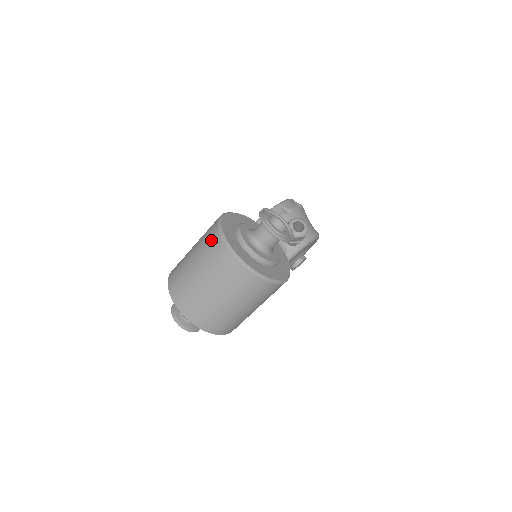
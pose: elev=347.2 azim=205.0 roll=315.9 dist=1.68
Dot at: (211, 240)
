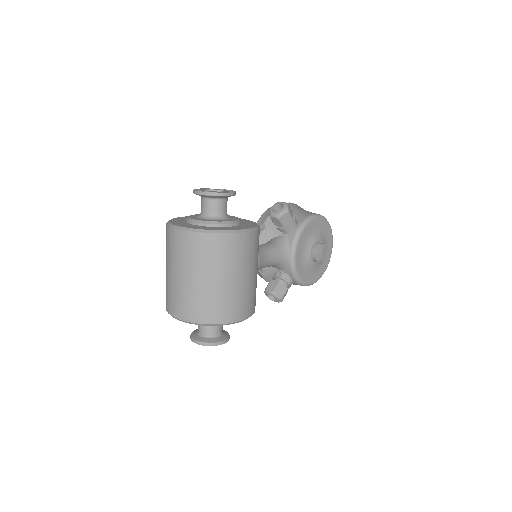
Dot at: (166, 236)
